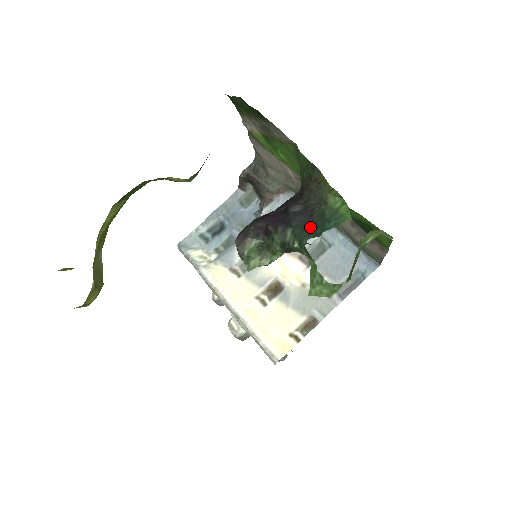
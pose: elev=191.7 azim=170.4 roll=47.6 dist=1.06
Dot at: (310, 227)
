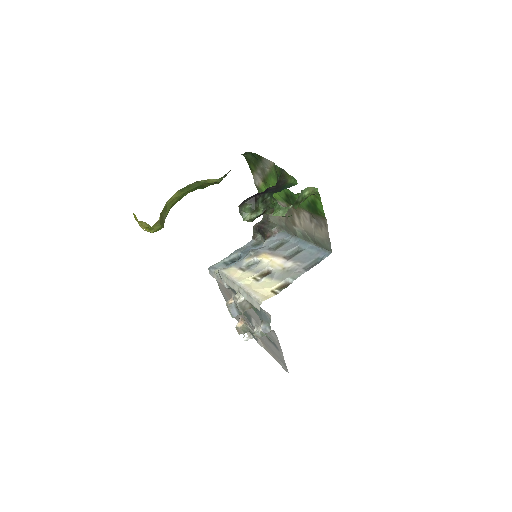
Dot at: (277, 191)
